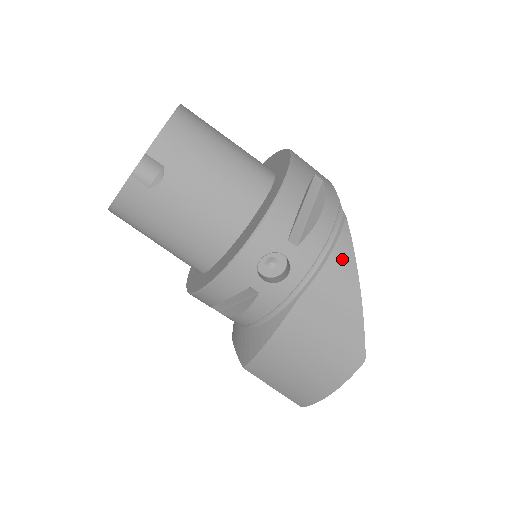
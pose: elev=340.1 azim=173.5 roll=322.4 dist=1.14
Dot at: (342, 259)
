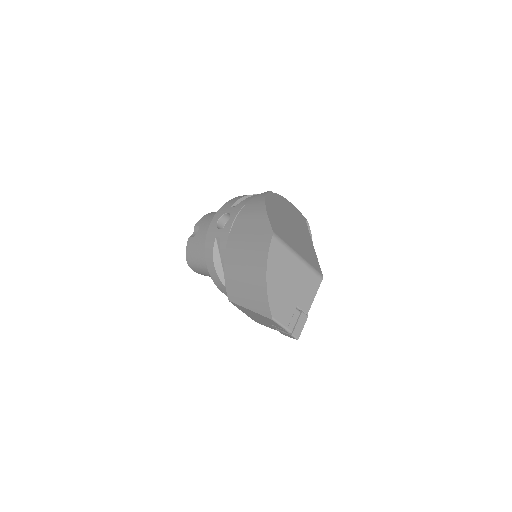
Dot at: (257, 199)
